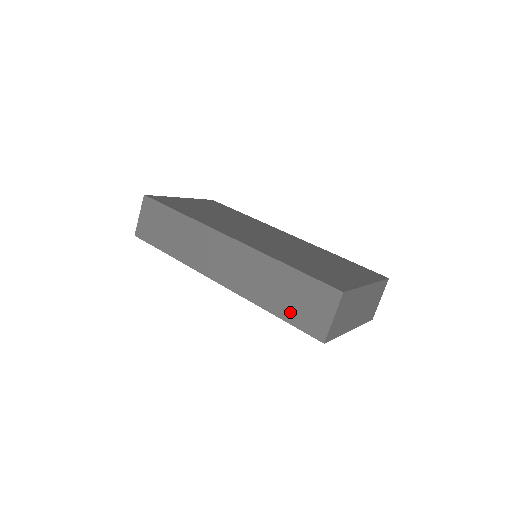
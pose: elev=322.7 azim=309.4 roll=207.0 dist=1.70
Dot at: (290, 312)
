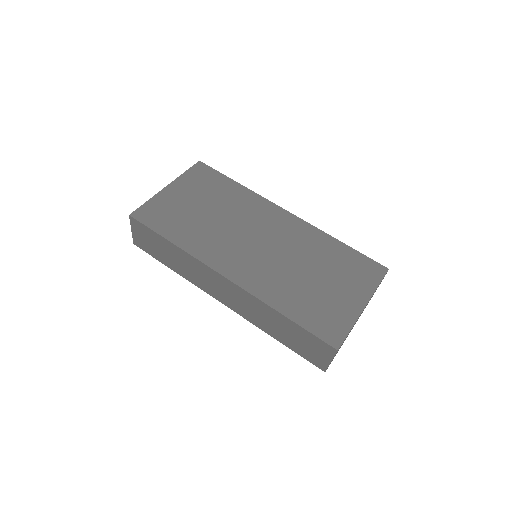
Dot at: (293, 345)
